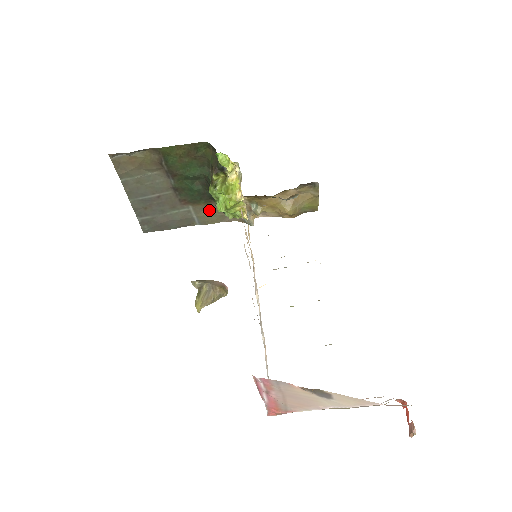
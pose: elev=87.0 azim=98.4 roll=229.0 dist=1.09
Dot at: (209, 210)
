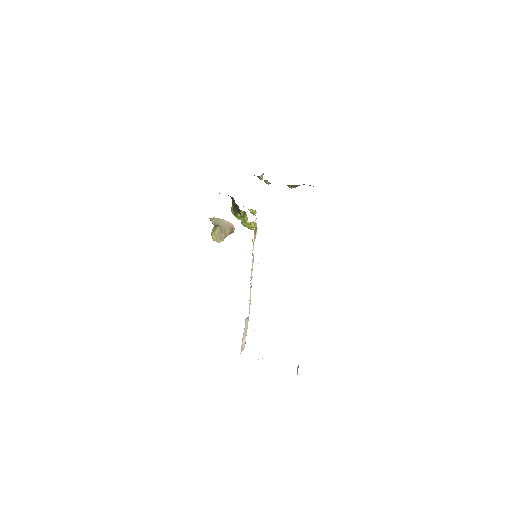
Dot at: occluded
